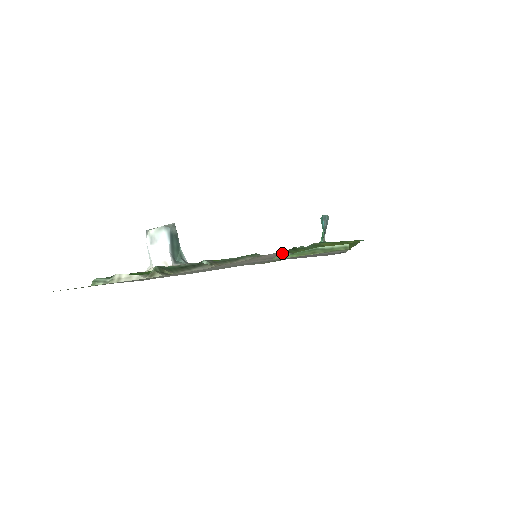
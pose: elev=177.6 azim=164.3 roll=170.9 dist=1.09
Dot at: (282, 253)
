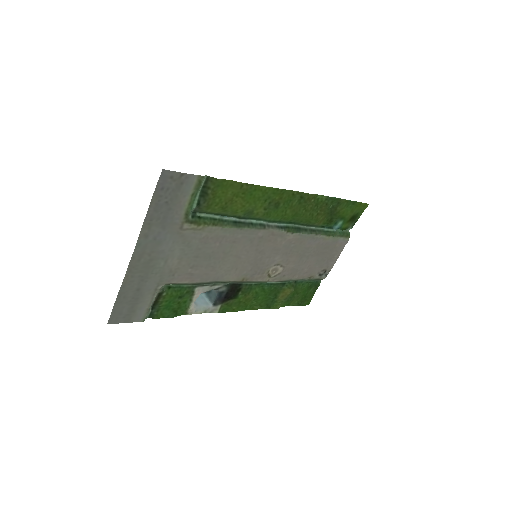
Dot at: (190, 213)
